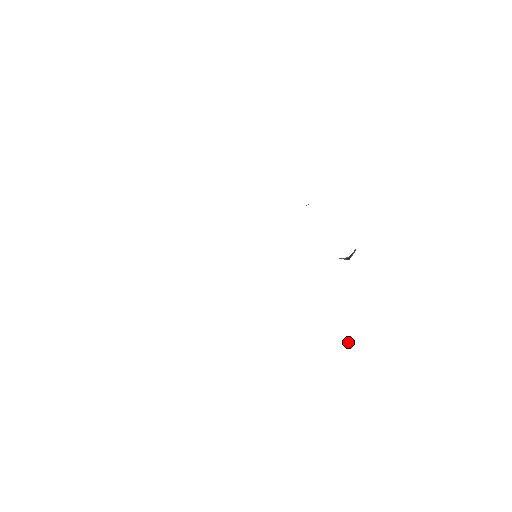
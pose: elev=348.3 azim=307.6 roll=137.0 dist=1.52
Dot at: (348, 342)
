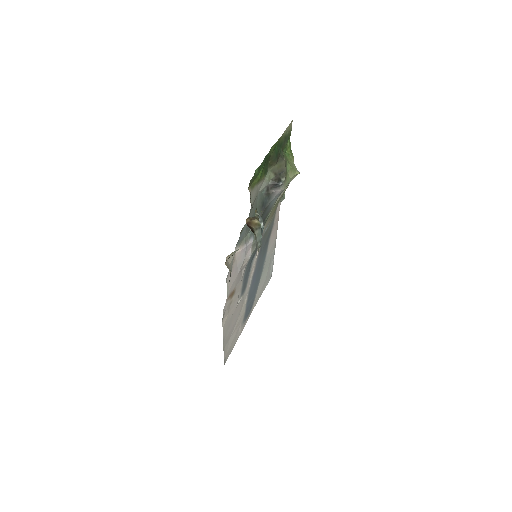
Dot at: (254, 221)
